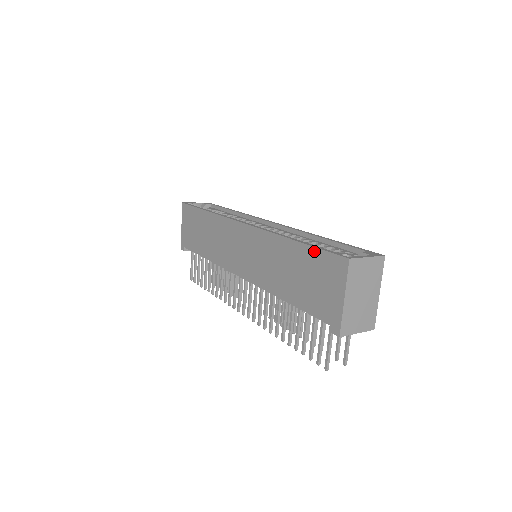
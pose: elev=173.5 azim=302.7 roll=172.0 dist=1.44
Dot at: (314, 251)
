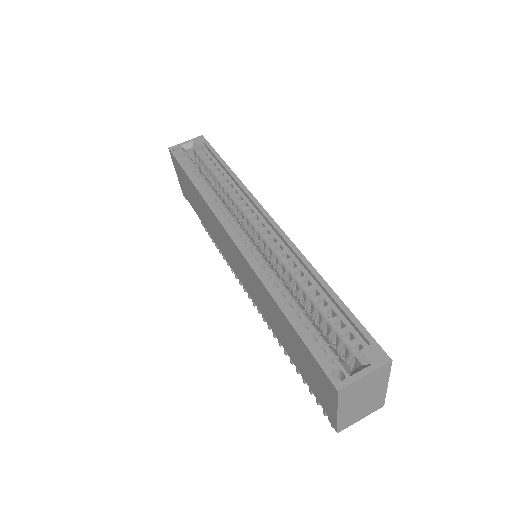
Dot at: (302, 343)
